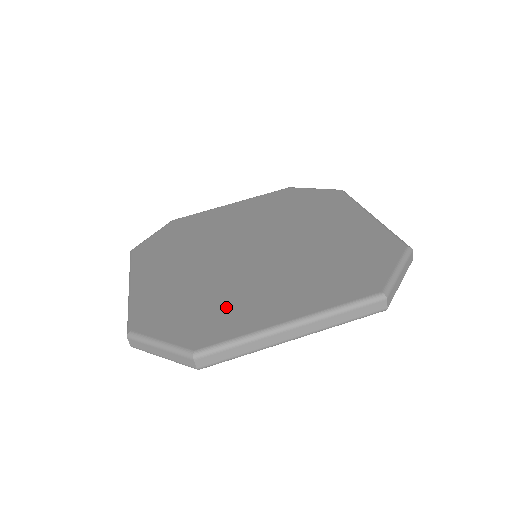
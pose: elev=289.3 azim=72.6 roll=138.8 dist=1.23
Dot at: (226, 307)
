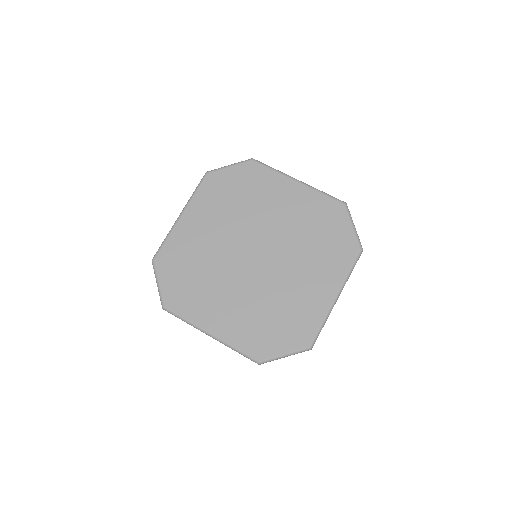
Dot at: (293, 310)
